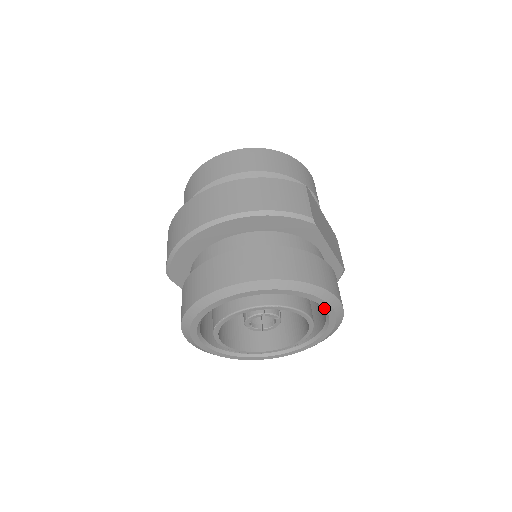
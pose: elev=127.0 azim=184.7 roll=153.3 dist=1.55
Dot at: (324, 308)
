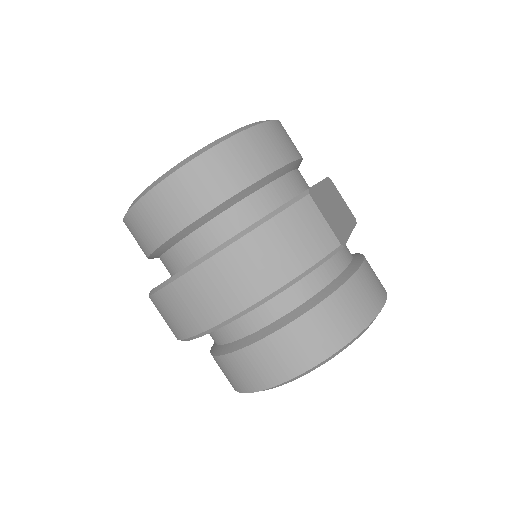
Dot at: occluded
